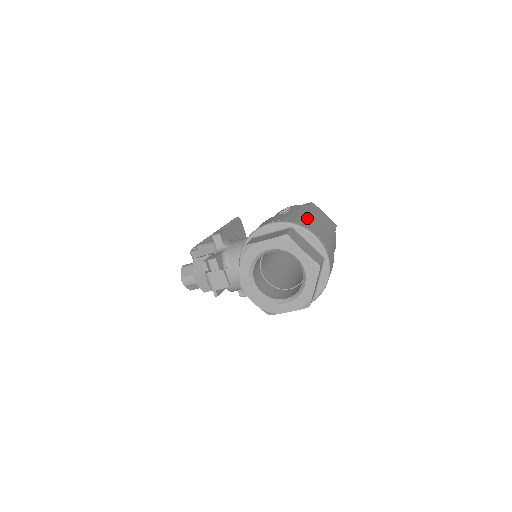
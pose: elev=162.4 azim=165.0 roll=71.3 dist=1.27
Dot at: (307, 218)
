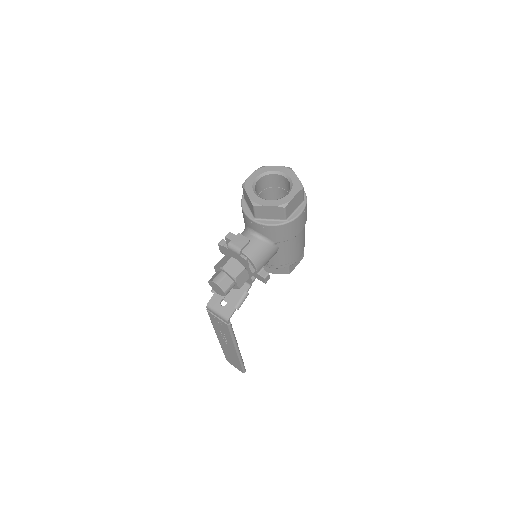
Dot at: occluded
